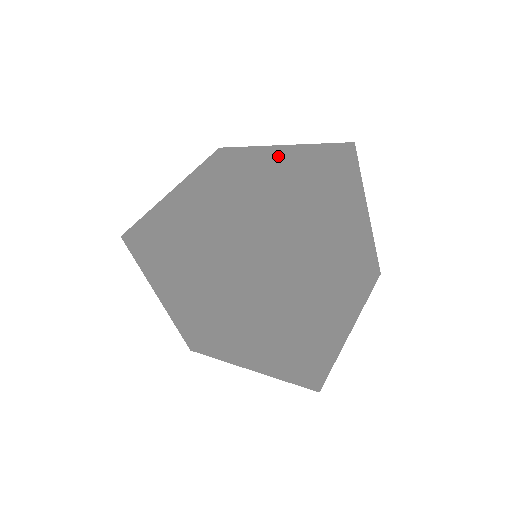
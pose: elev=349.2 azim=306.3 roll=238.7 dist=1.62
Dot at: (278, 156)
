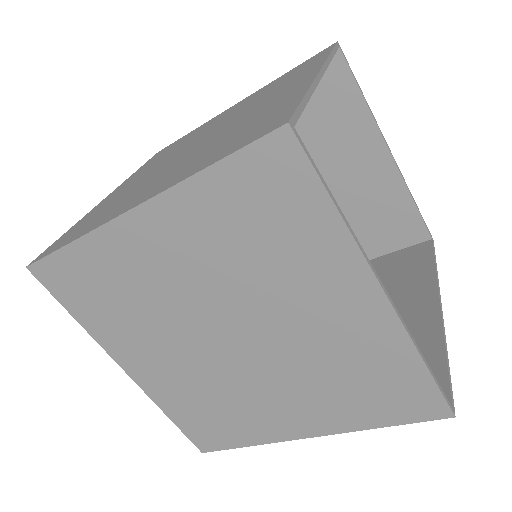
Dot at: (240, 105)
